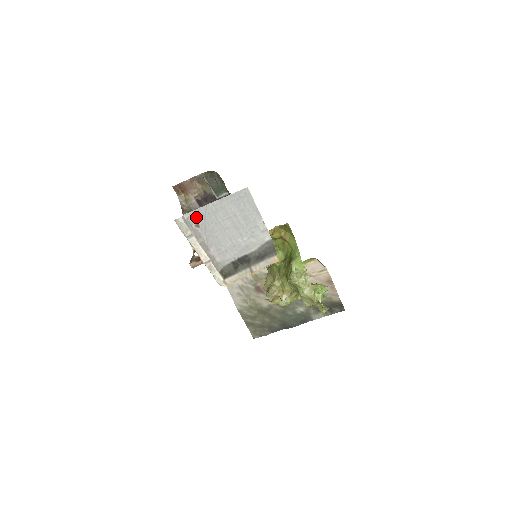
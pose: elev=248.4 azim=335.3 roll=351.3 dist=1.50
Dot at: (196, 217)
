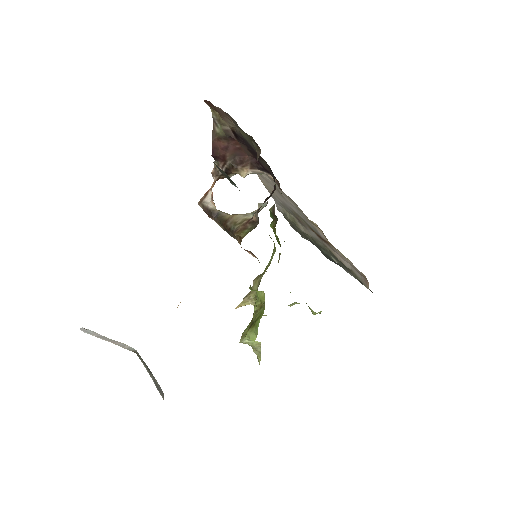
Dot at: occluded
